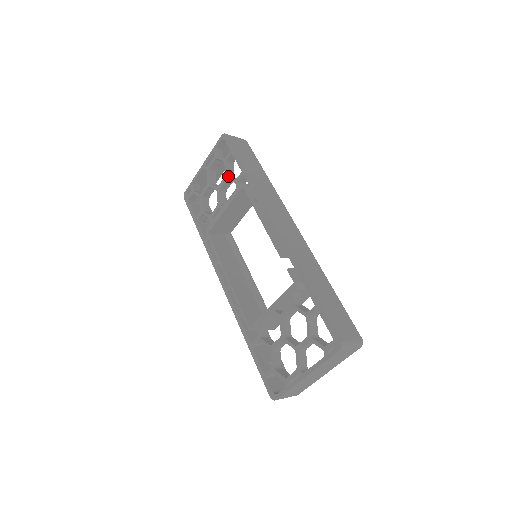
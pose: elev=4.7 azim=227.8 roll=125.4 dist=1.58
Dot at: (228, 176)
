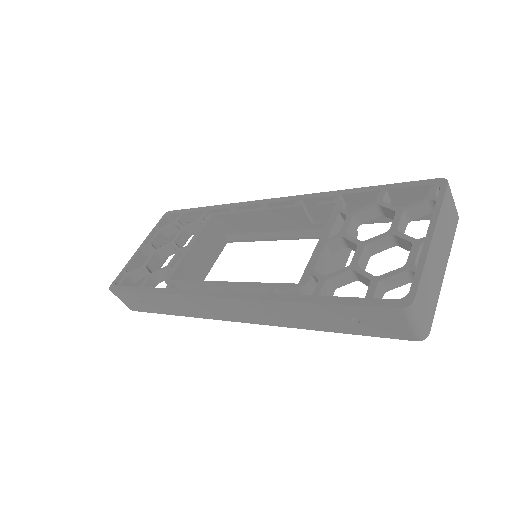
Dot at: occluded
